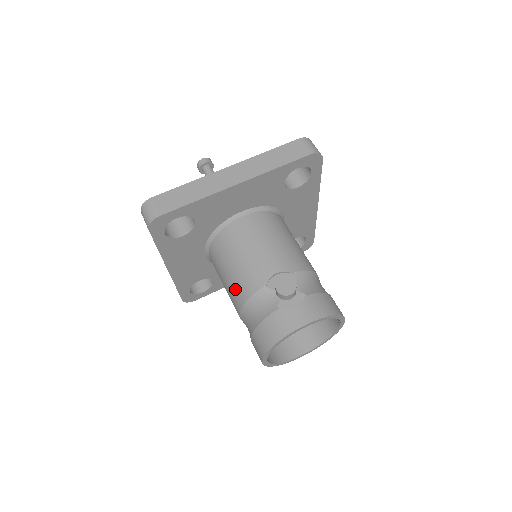
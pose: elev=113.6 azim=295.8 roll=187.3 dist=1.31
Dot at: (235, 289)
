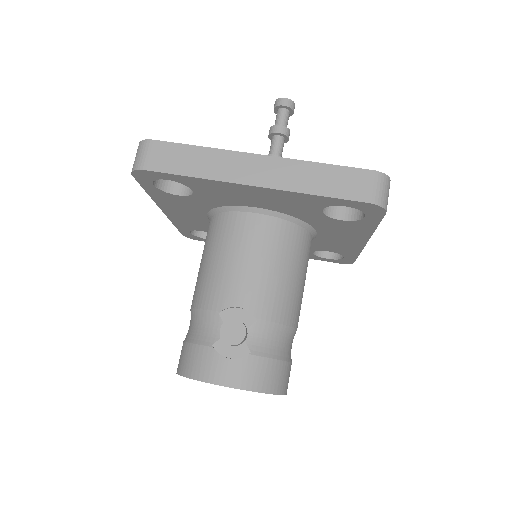
Dot at: (198, 285)
